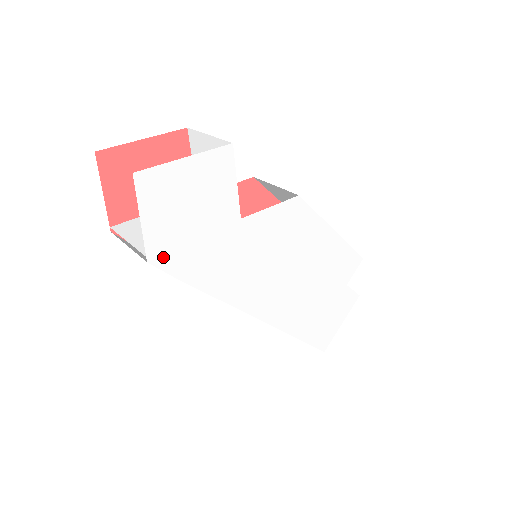
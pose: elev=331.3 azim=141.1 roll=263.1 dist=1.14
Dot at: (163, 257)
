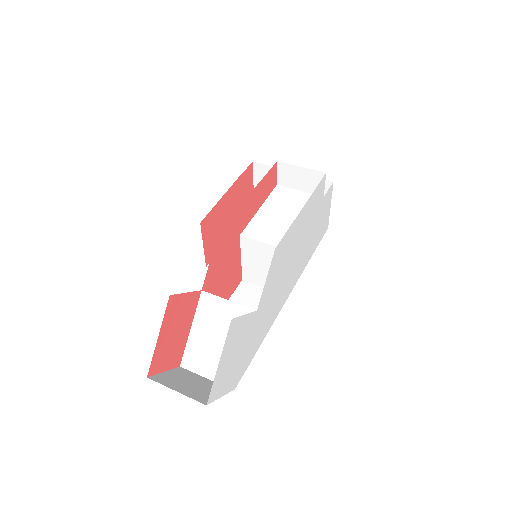
Dot at: (239, 377)
